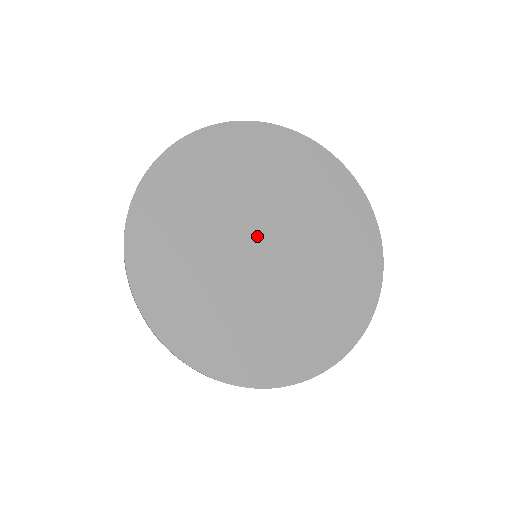
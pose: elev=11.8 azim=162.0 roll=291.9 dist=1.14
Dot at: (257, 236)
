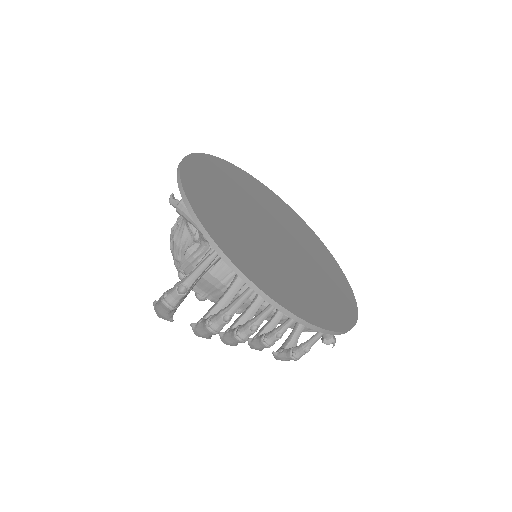
Dot at: (275, 229)
